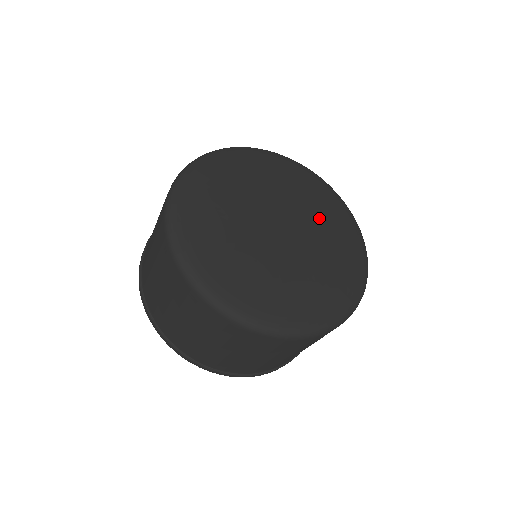
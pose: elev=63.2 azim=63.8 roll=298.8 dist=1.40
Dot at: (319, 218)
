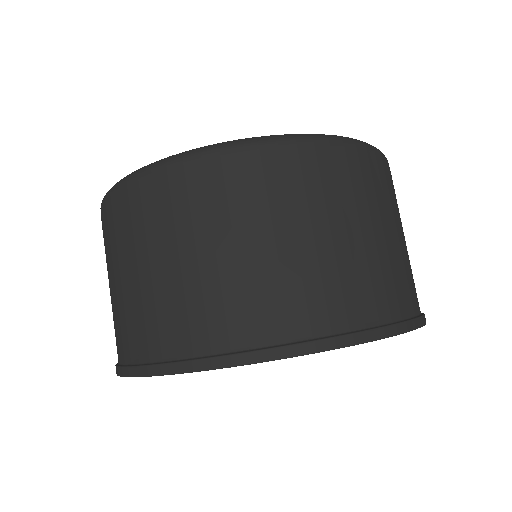
Dot at: occluded
